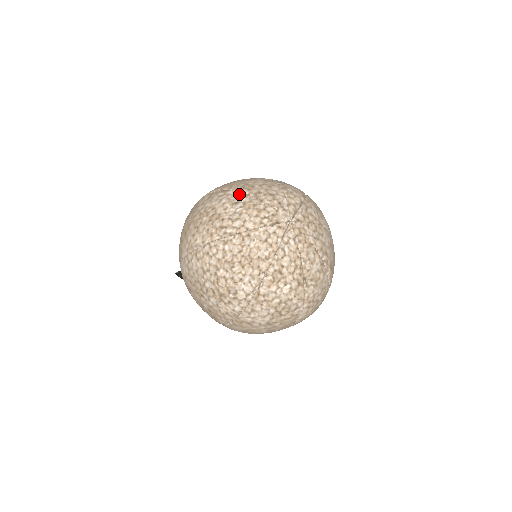
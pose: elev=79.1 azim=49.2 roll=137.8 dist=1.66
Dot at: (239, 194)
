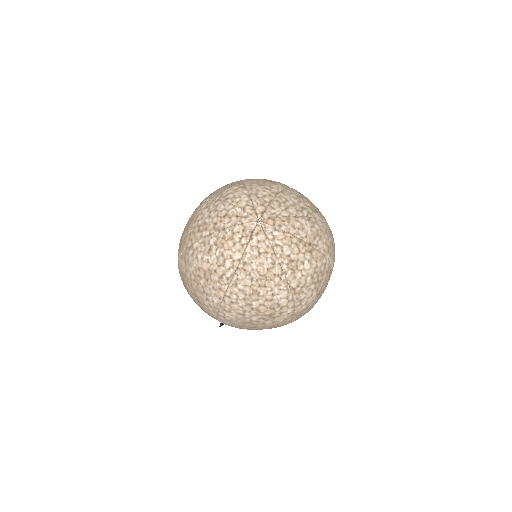
Dot at: (204, 240)
